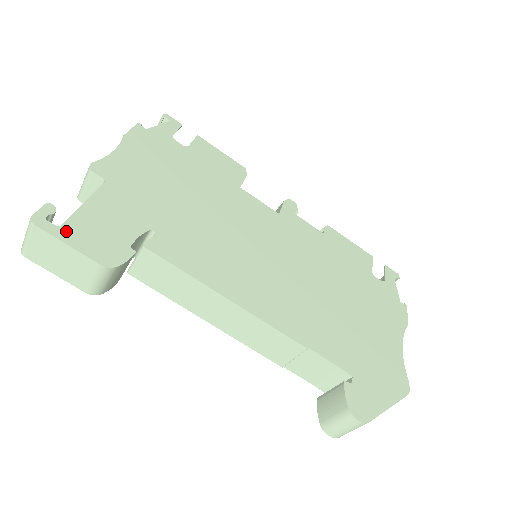
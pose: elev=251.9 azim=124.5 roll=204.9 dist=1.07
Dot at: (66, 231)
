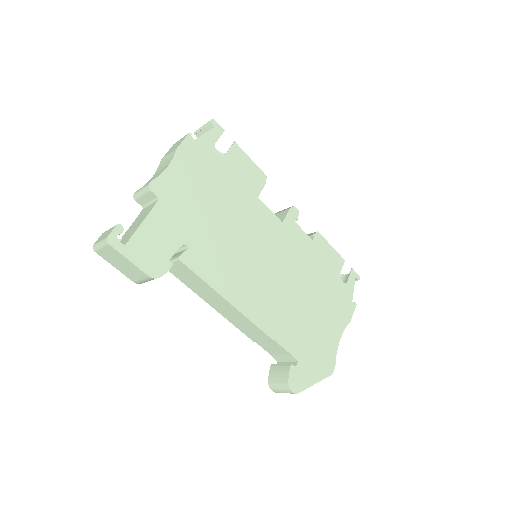
Dot at: (129, 249)
